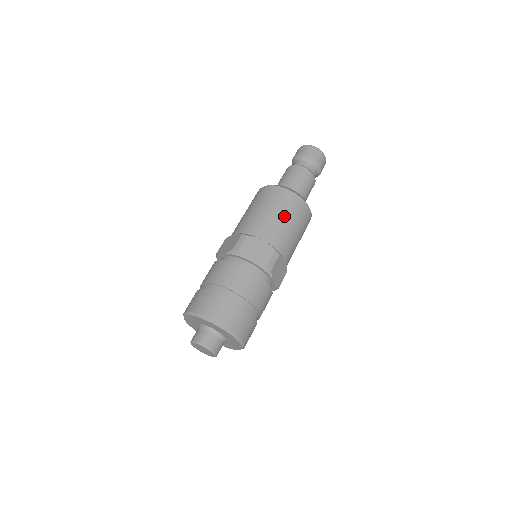
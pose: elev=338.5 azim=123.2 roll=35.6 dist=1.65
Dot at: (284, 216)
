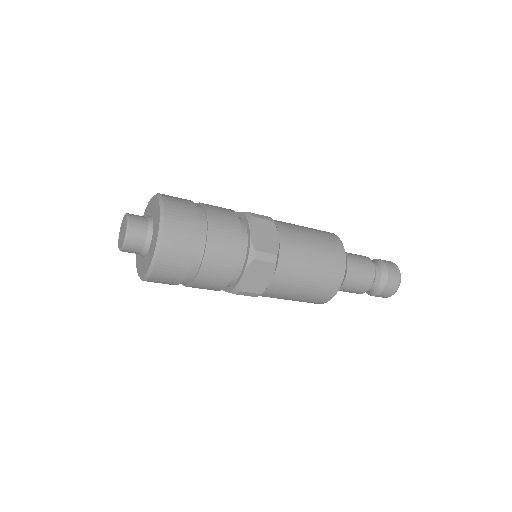
Dot at: (305, 227)
